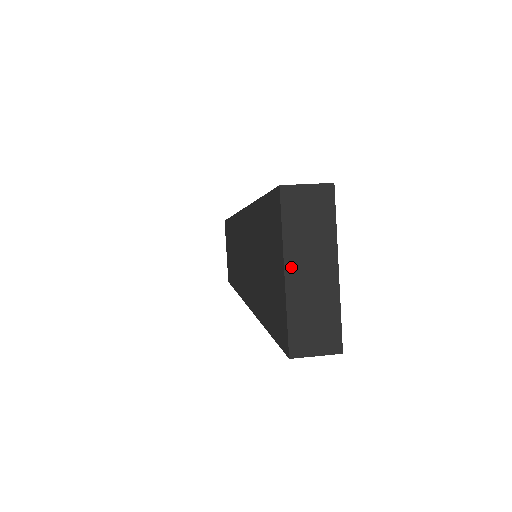
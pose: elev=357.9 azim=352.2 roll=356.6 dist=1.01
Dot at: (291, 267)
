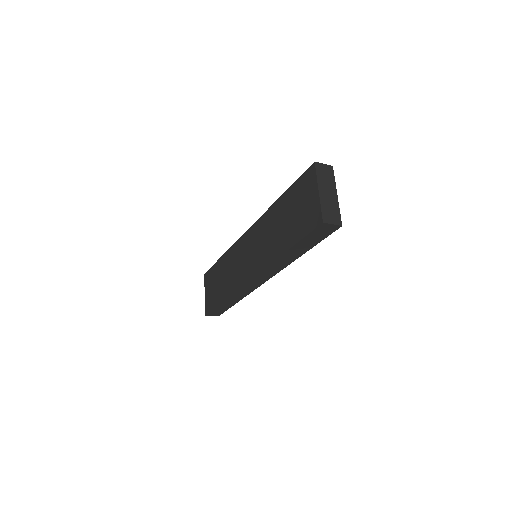
Dot at: (321, 190)
